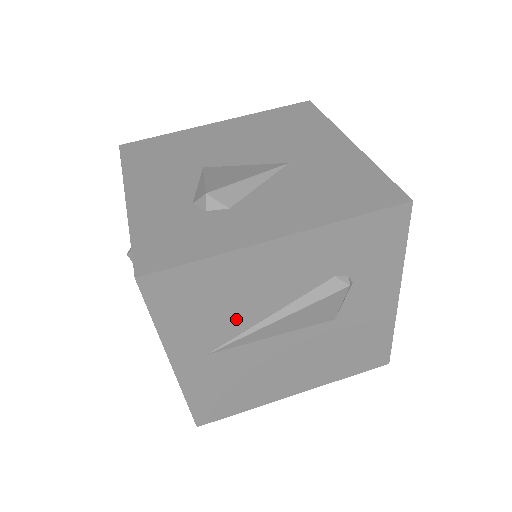
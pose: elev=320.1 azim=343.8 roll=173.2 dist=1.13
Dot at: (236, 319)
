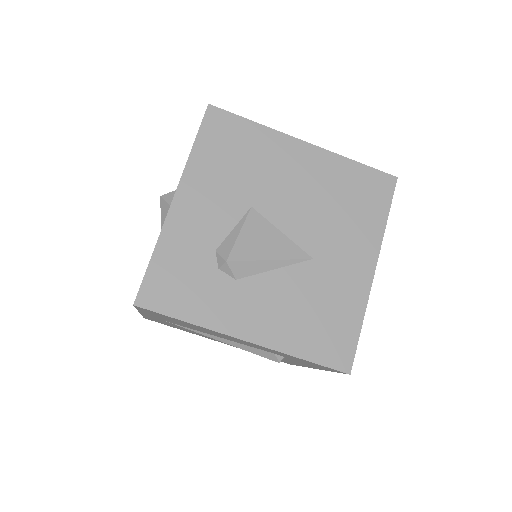
Dot at: (195, 329)
